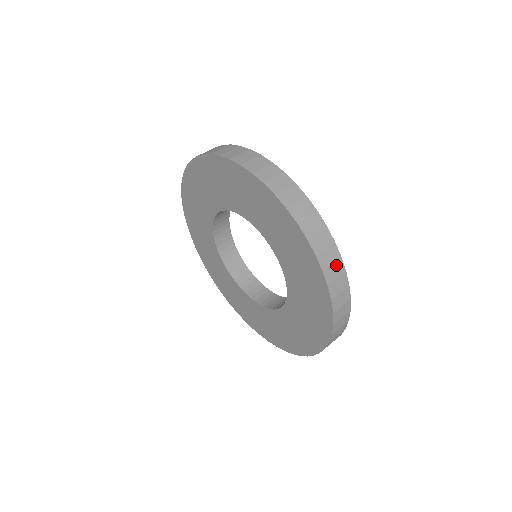
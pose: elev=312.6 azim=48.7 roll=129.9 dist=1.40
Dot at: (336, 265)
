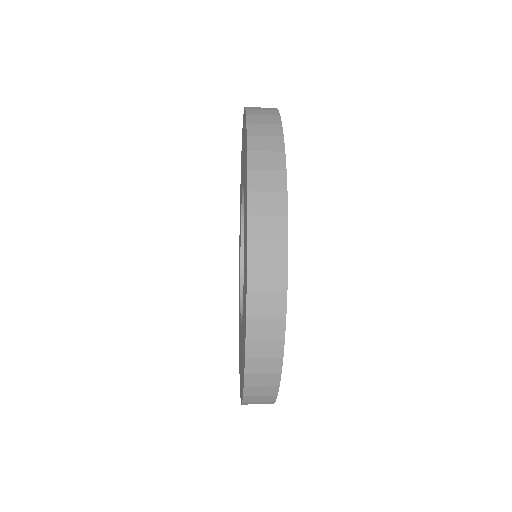
Dot at: (270, 127)
